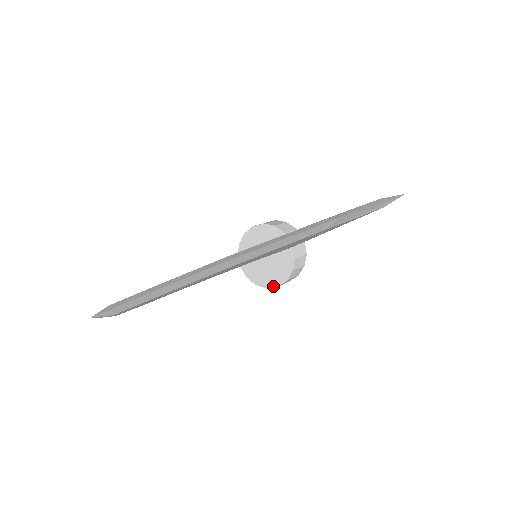
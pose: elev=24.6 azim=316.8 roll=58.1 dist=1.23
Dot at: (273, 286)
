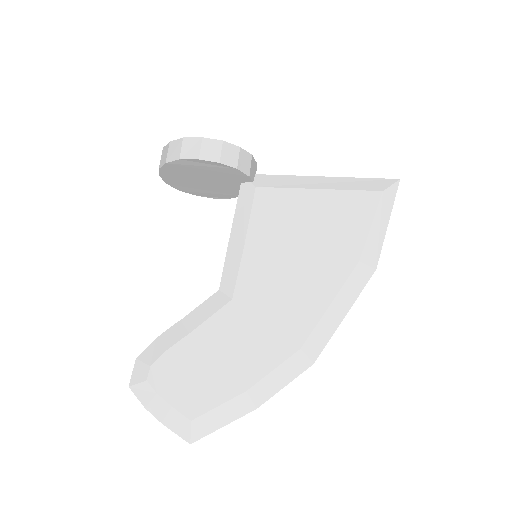
Dot at: (207, 197)
